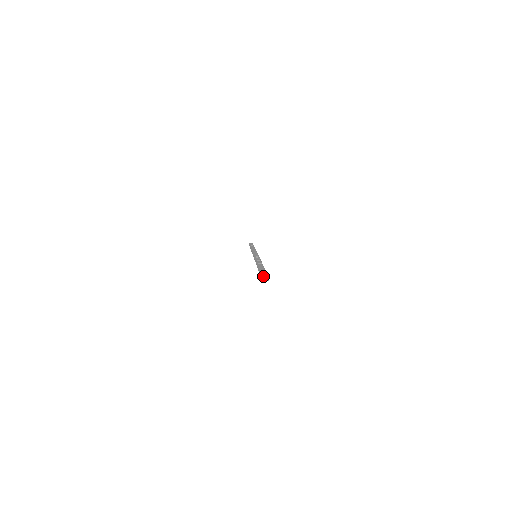
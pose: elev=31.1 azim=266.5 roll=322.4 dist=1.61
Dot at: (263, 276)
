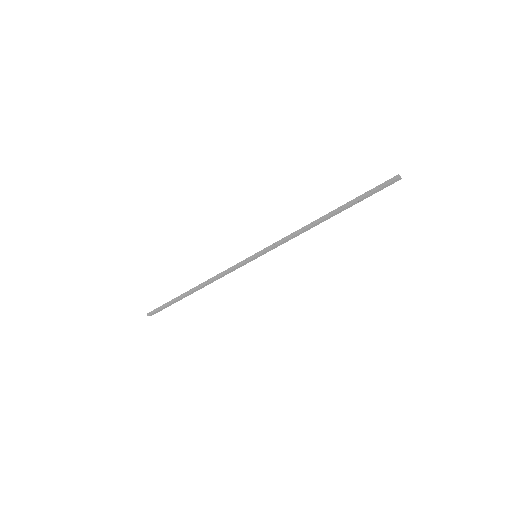
Dot at: occluded
